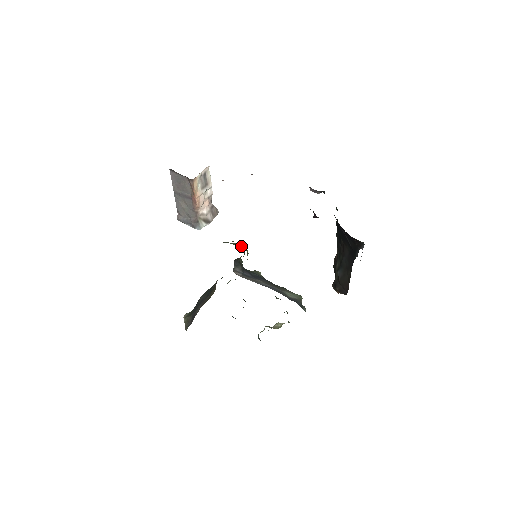
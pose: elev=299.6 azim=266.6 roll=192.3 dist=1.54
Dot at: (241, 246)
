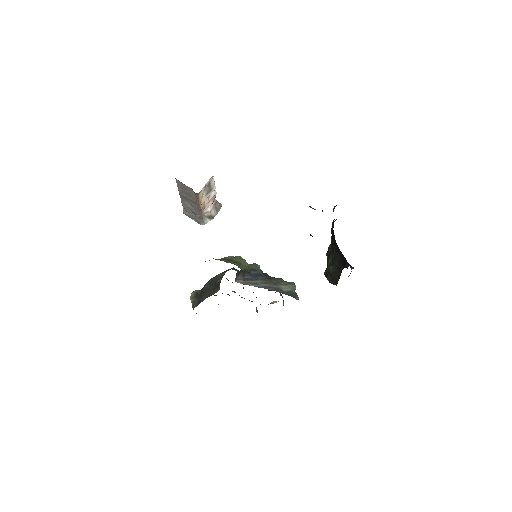
Dot at: (243, 260)
